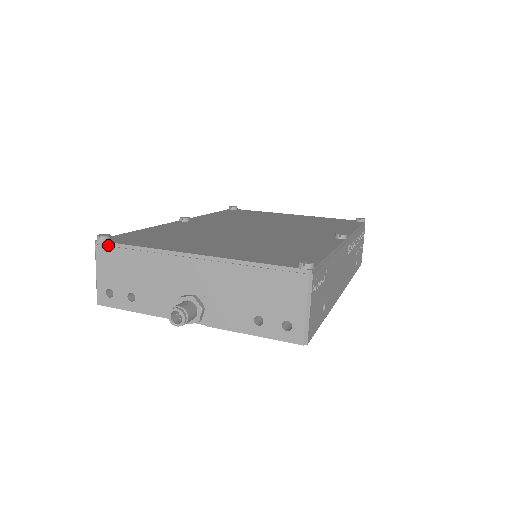
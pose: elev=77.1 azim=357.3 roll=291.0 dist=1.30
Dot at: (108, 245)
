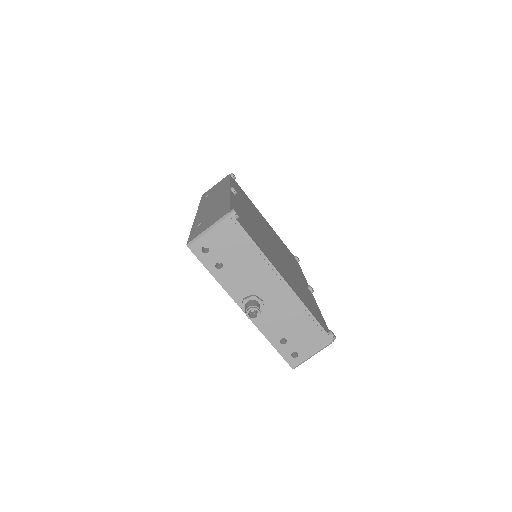
Dot at: (237, 224)
